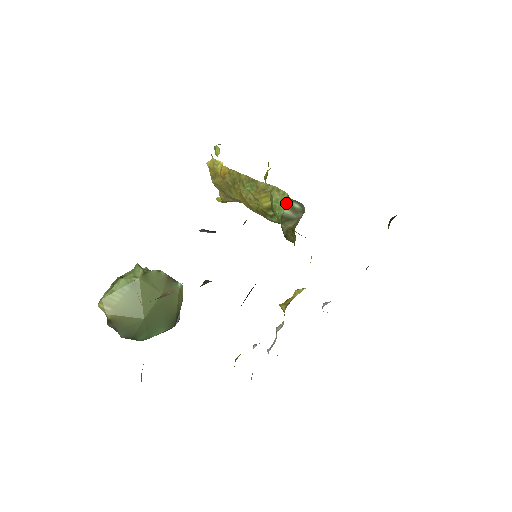
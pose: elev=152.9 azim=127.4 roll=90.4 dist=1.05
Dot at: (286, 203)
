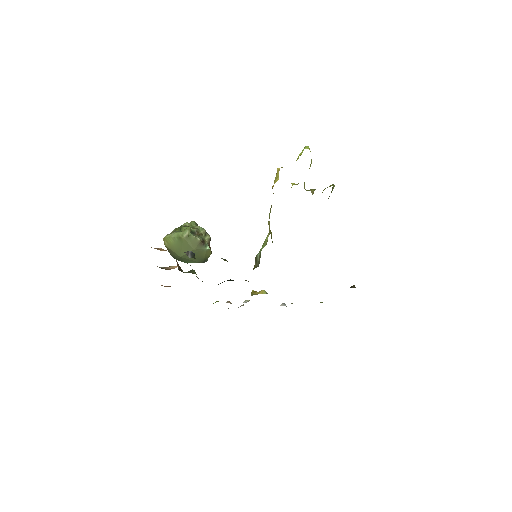
Dot at: (261, 250)
